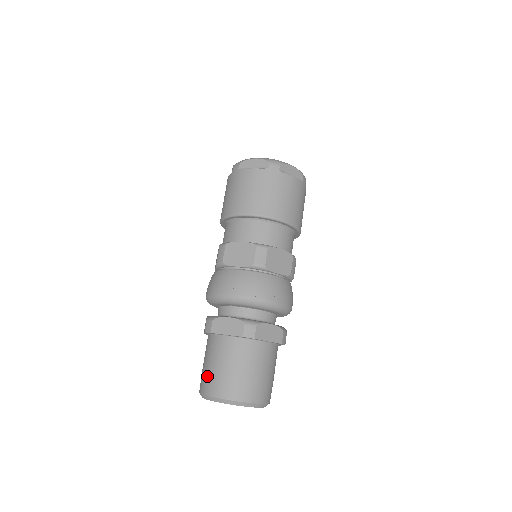
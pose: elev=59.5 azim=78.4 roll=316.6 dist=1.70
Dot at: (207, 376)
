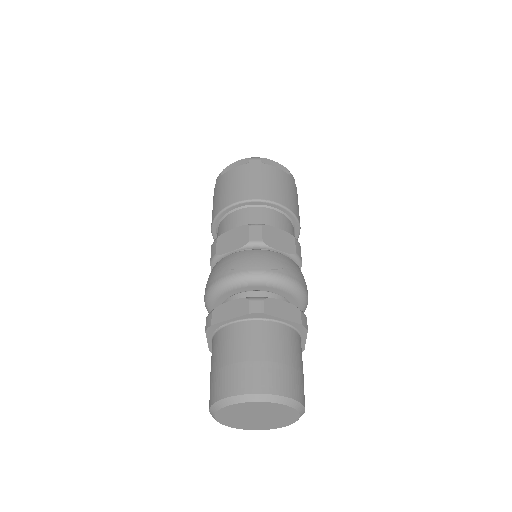
Dot at: (214, 379)
